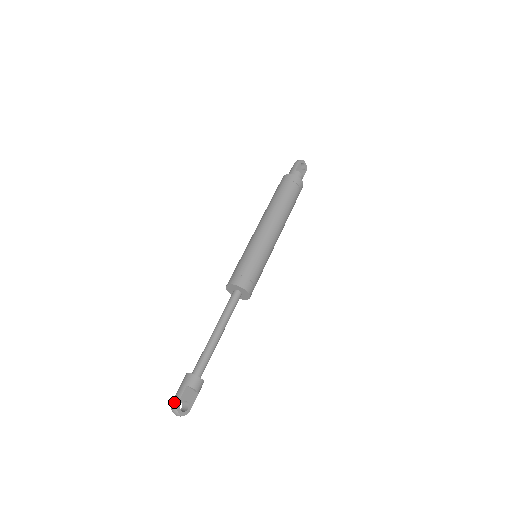
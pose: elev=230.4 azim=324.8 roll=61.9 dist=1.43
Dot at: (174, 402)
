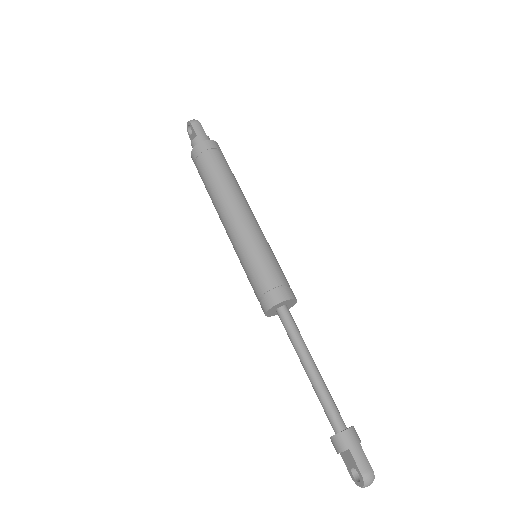
Dot at: (369, 472)
